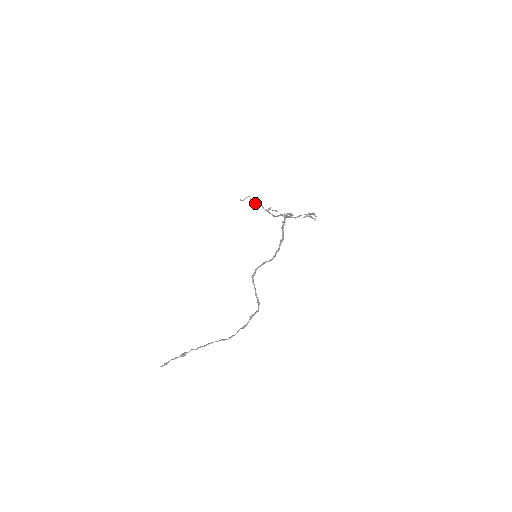
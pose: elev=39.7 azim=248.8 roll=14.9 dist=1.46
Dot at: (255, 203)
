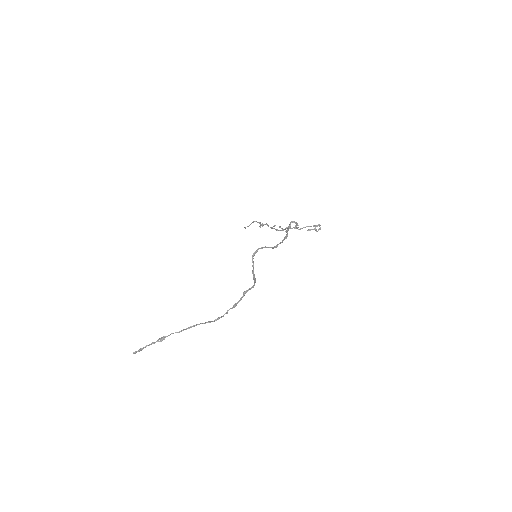
Dot at: occluded
